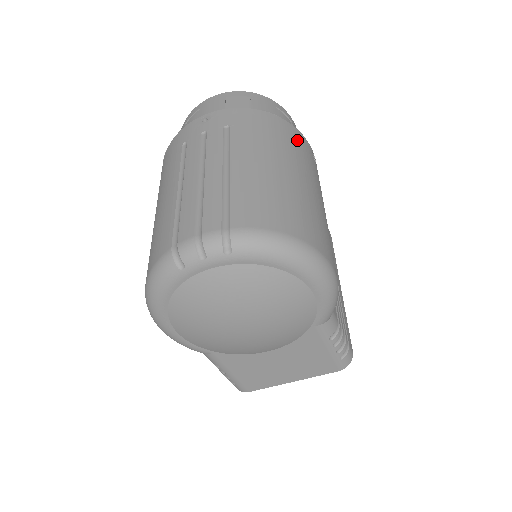
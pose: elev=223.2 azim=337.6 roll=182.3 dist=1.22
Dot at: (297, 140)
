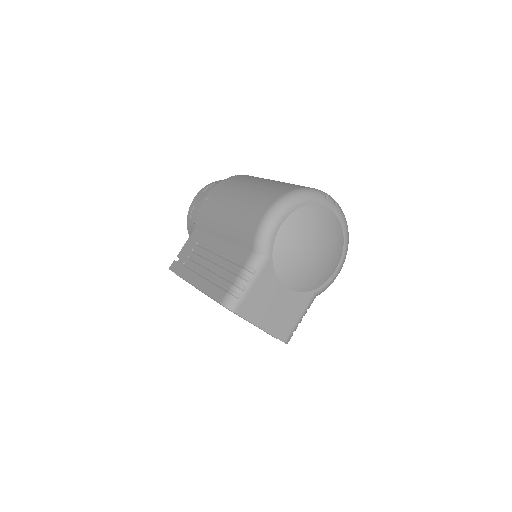
Dot at: occluded
